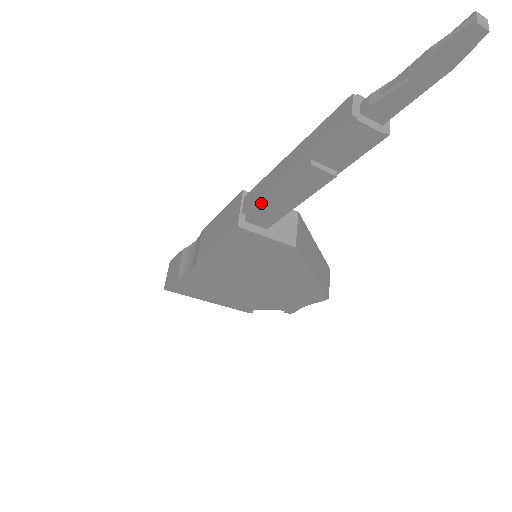
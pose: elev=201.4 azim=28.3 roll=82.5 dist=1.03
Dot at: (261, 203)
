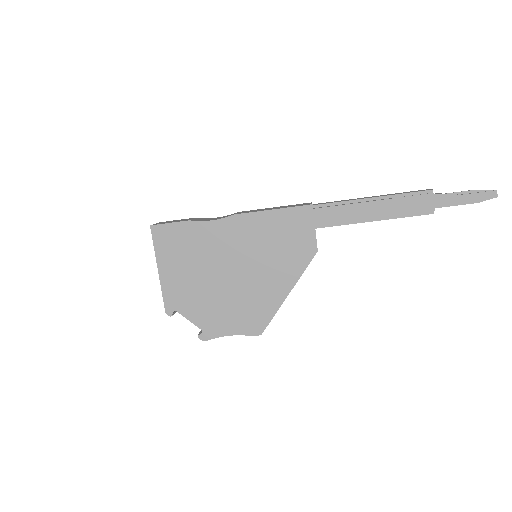
Dot at: (336, 205)
